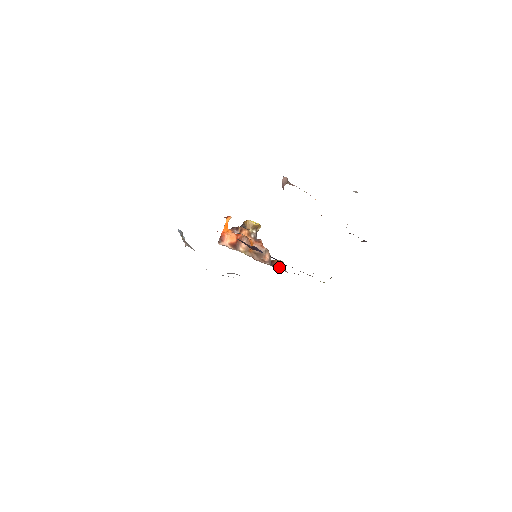
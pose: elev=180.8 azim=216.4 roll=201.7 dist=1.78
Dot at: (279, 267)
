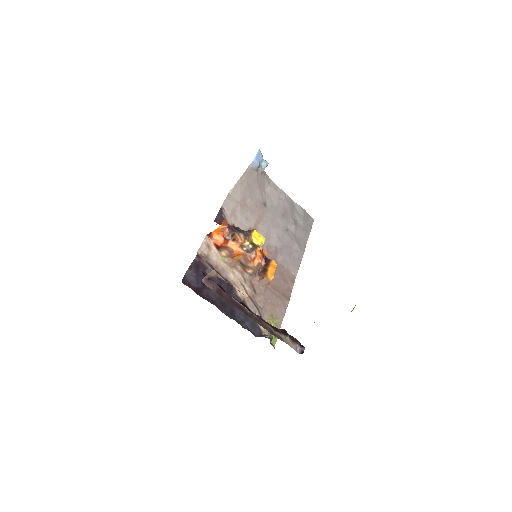
Dot at: (259, 283)
